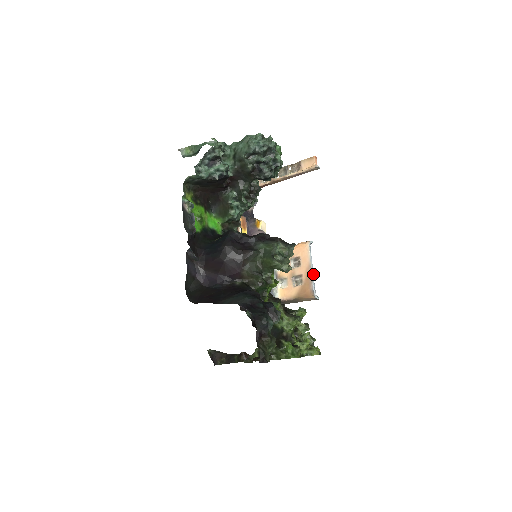
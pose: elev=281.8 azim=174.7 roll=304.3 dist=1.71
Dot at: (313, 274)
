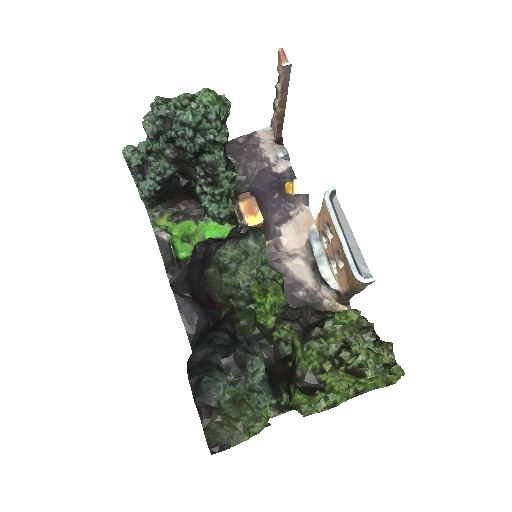
Dot at: (346, 244)
